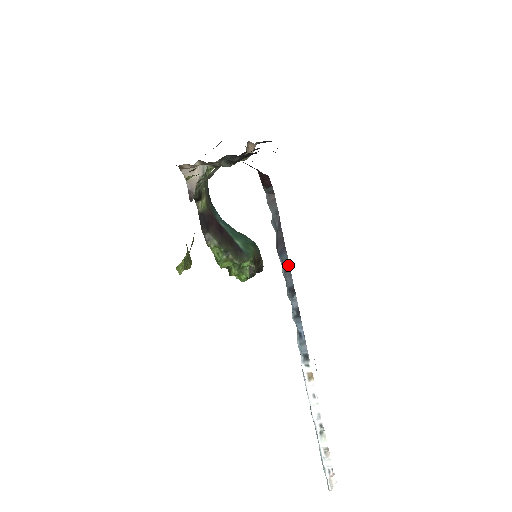
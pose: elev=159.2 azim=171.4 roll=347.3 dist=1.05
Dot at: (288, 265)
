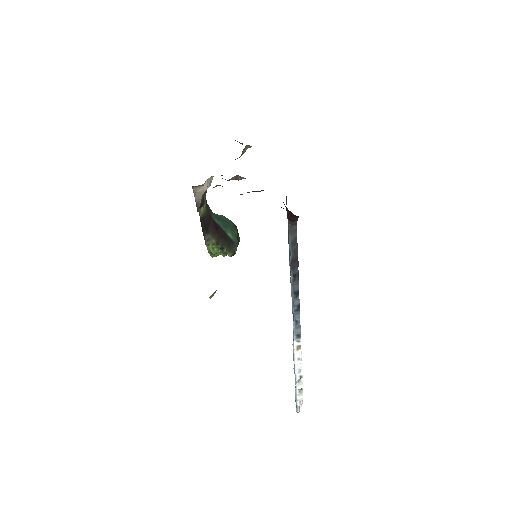
Dot at: (297, 276)
